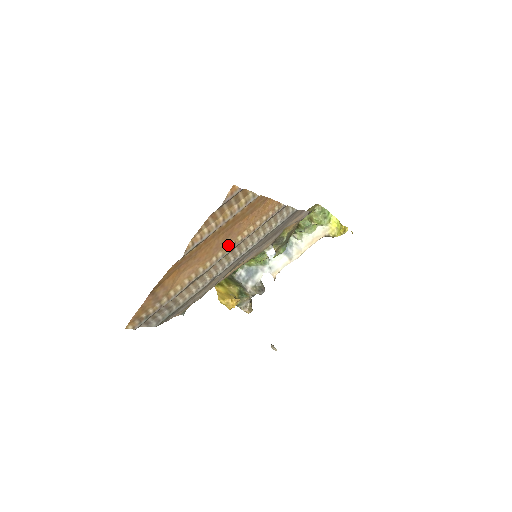
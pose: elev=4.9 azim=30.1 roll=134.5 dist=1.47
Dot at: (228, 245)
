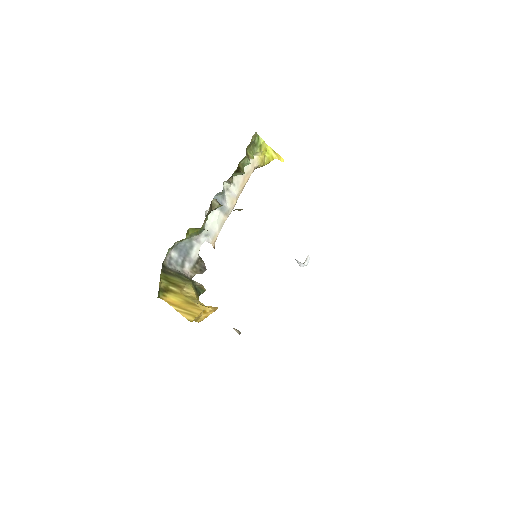
Dot at: occluded
